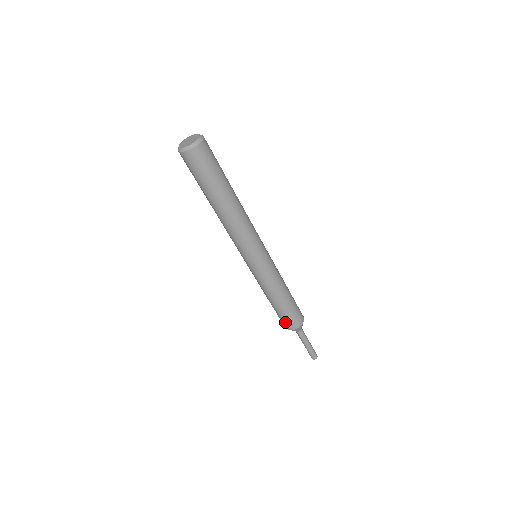
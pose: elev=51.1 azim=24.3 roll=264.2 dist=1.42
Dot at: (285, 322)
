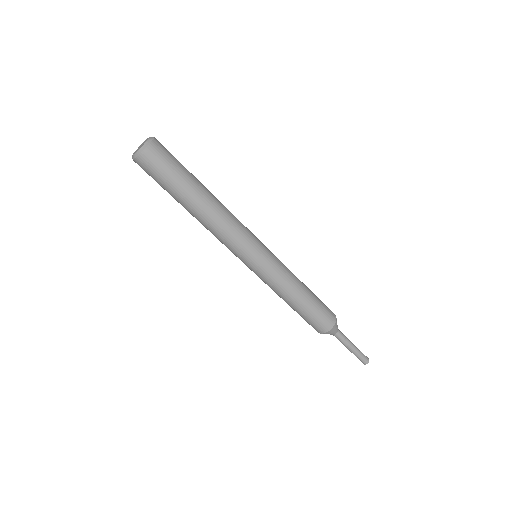
Dot at: (312, 325)
